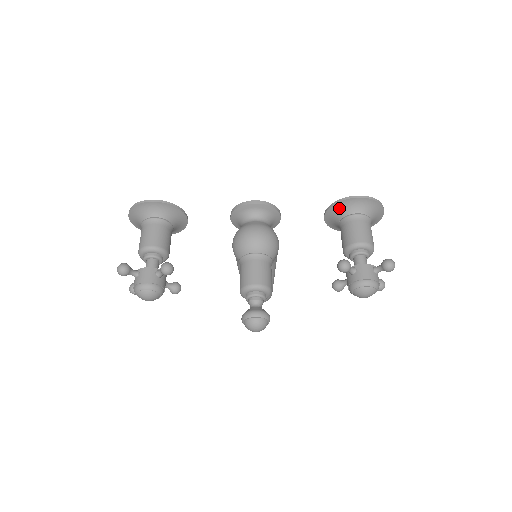
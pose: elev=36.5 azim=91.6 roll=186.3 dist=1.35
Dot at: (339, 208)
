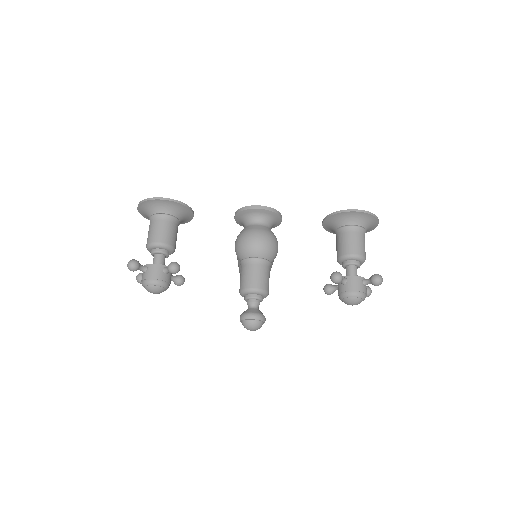
Dot at: (337, 218)
